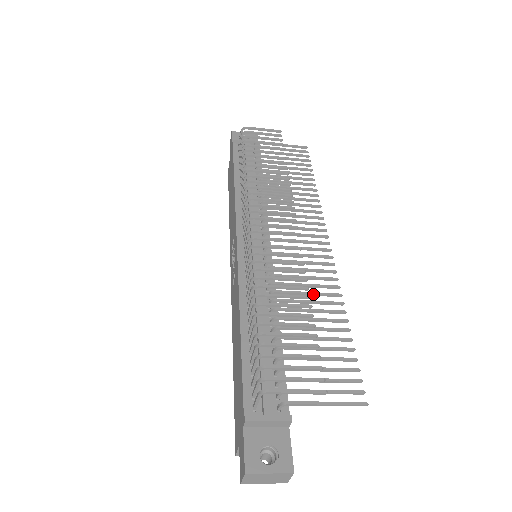
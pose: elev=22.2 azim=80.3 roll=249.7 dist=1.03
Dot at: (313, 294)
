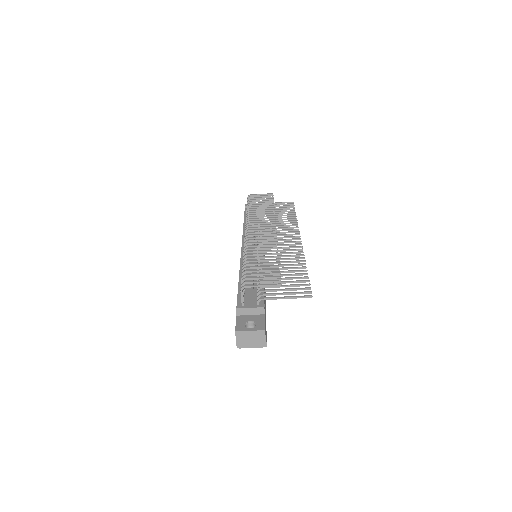
Dot at: (285, 259)
